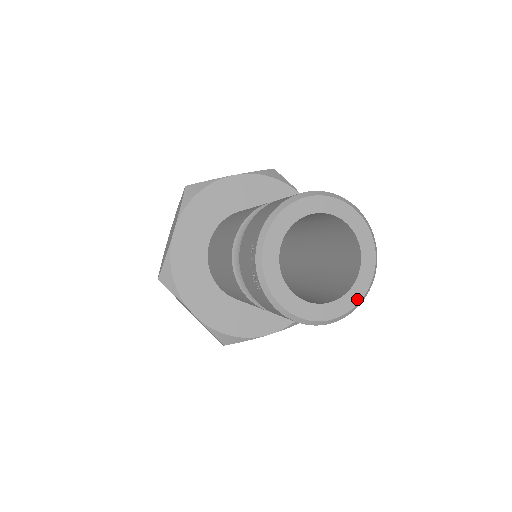
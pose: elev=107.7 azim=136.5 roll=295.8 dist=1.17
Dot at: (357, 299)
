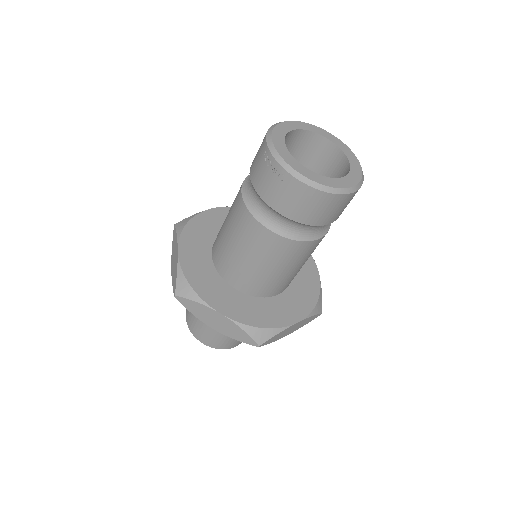
Dot at: (358, 177)
